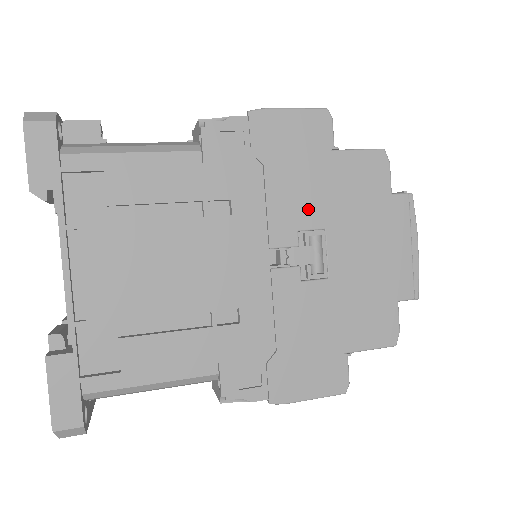
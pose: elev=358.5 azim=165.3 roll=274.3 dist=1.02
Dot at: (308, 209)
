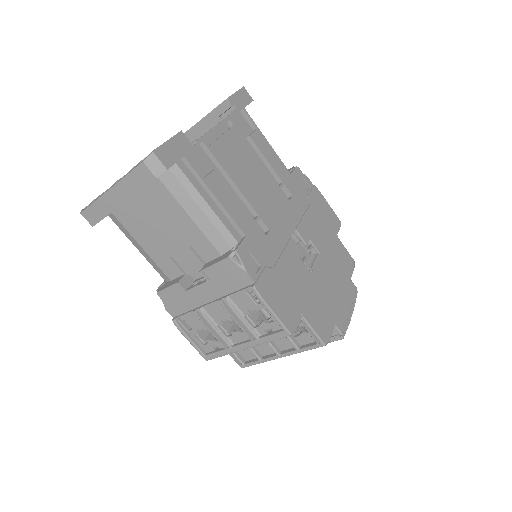
Dot at: (318, 239)
